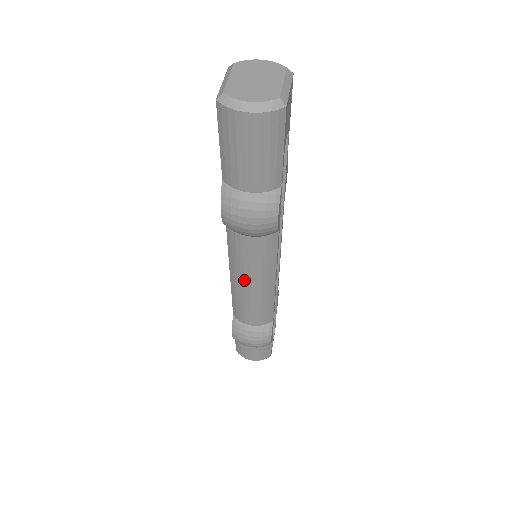
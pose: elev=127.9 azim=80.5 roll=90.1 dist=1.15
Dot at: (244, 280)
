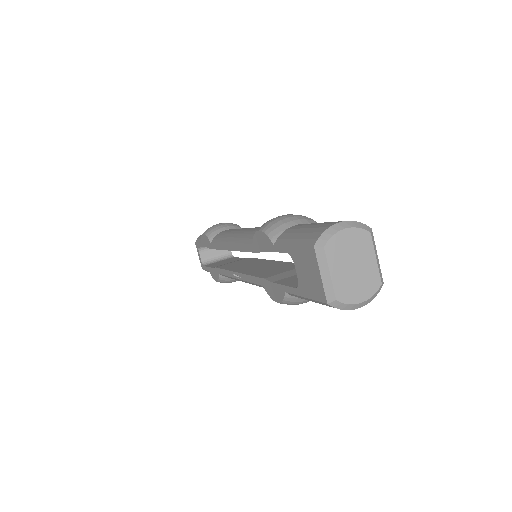
Dot at: occluded
